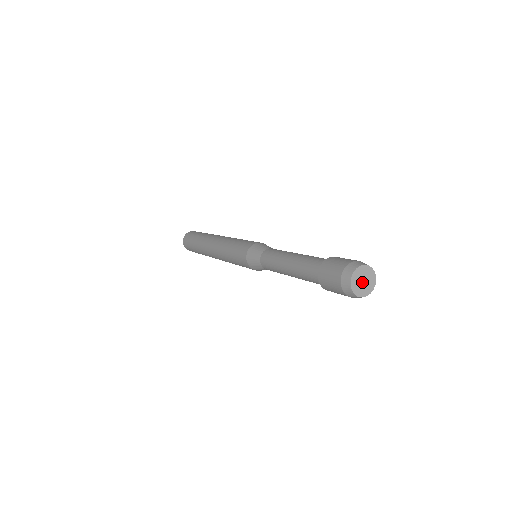
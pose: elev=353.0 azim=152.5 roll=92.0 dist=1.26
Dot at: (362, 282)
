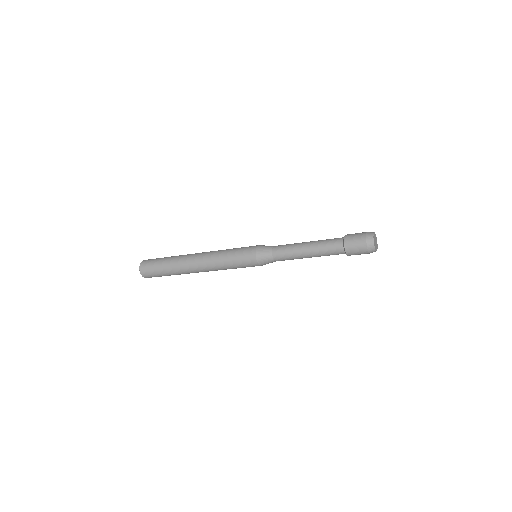
Dot at: (375, 241)
